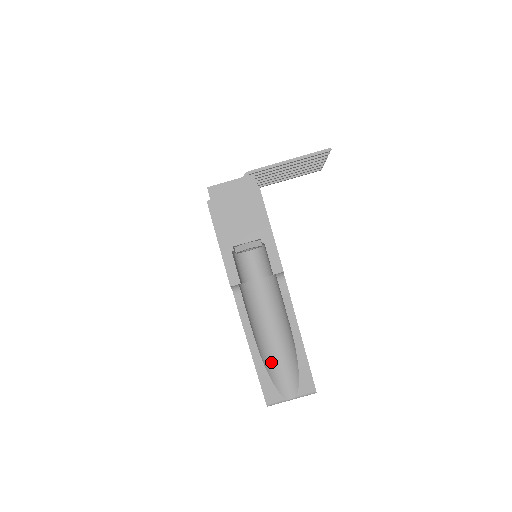
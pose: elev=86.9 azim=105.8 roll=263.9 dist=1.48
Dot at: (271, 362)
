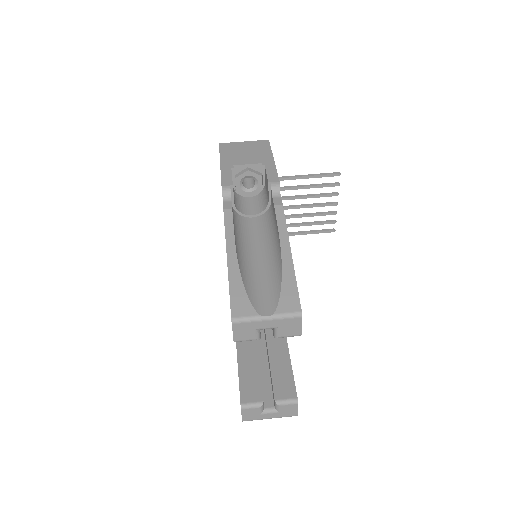
Dot at: (249, 276)
